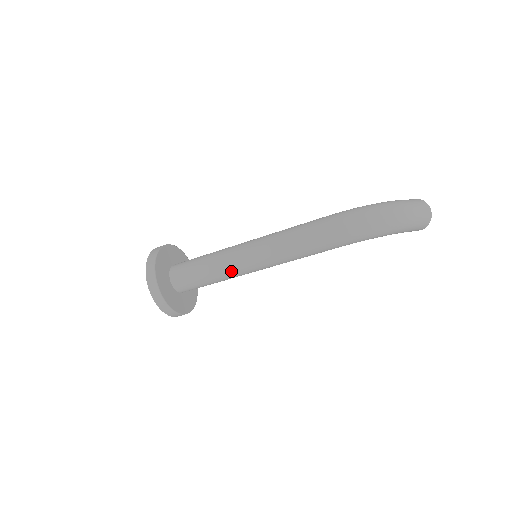
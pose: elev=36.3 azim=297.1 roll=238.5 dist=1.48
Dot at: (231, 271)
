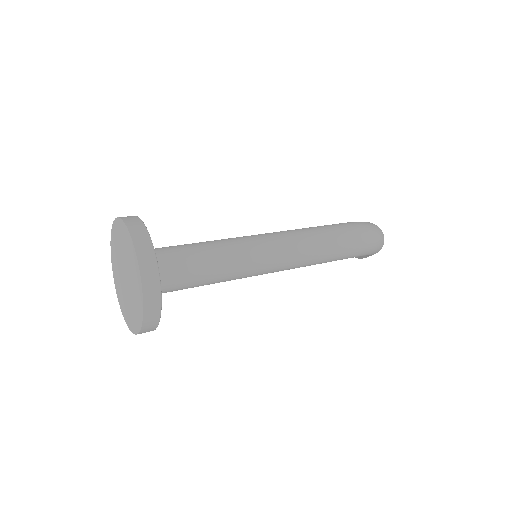
Dot at: (243, 269)
